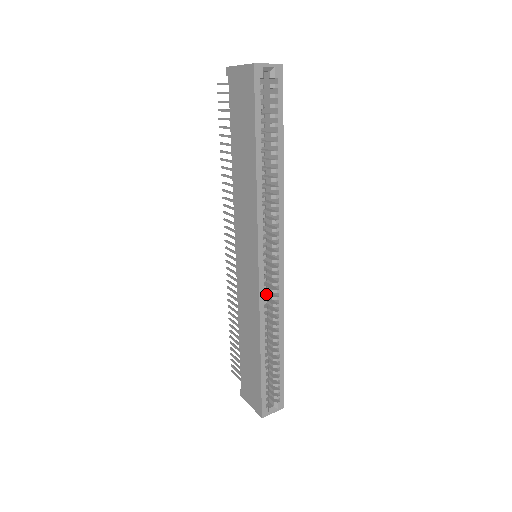
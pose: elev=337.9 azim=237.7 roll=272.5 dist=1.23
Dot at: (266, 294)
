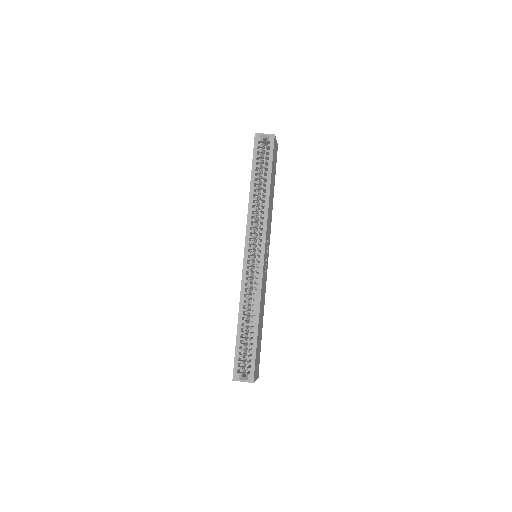
Dot at: (248, 276)
